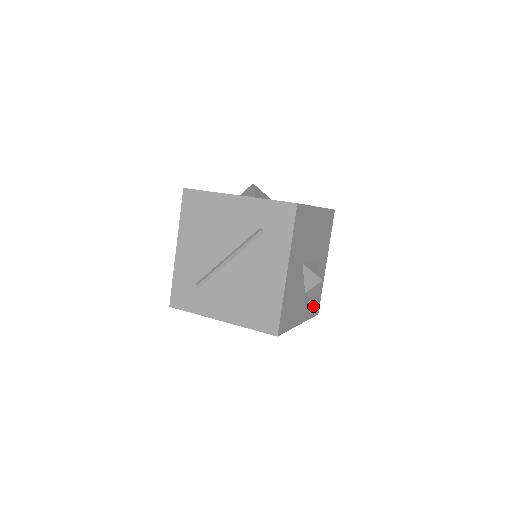
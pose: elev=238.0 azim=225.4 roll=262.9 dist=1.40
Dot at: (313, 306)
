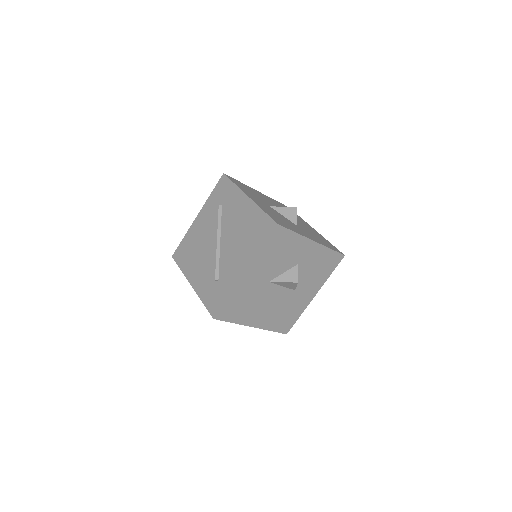
Dot at: (326, 244)
